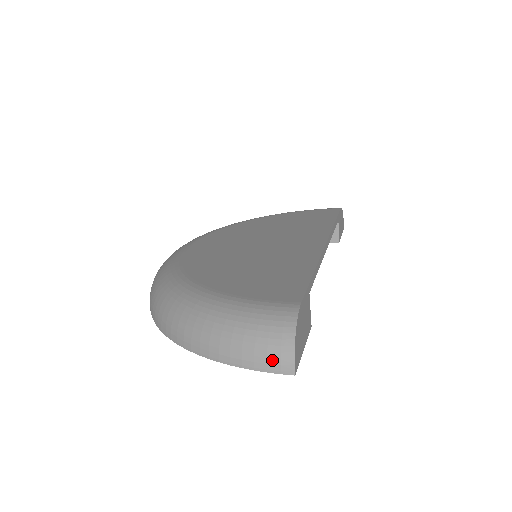
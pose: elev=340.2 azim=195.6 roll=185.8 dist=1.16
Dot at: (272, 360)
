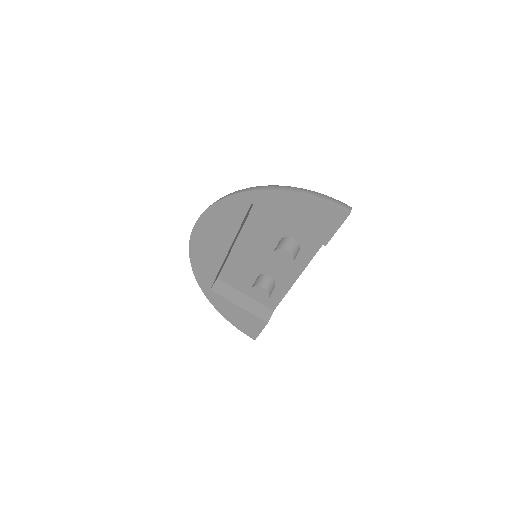
Dot at: (341, 204)
